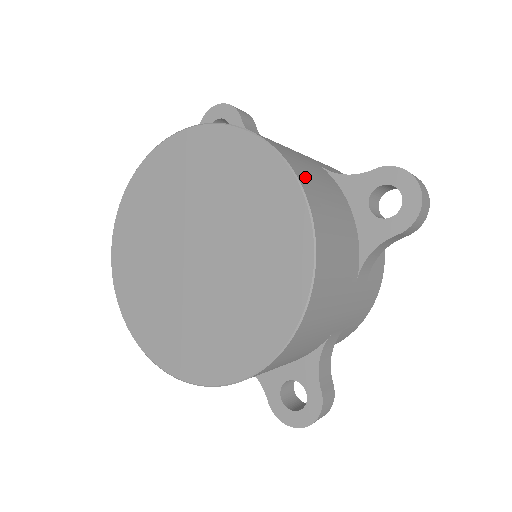
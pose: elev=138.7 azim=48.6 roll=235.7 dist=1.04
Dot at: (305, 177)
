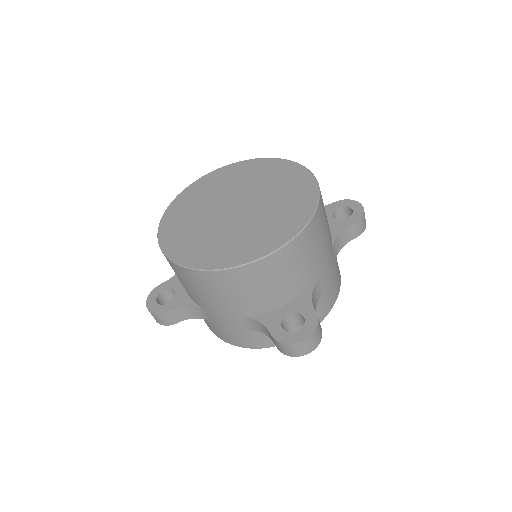
Dot at: occluded
